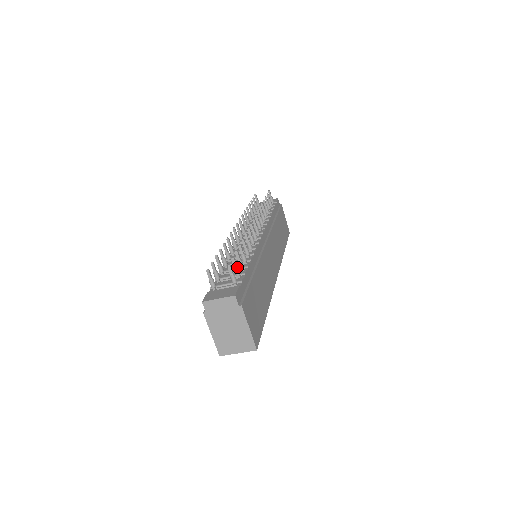
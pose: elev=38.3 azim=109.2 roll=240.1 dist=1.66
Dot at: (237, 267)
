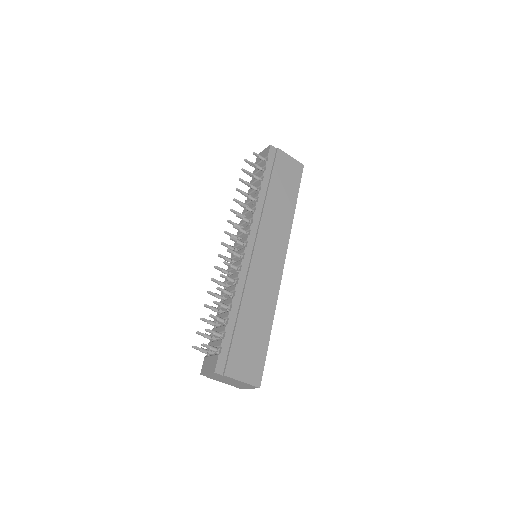
Dot at: (214, 333)
